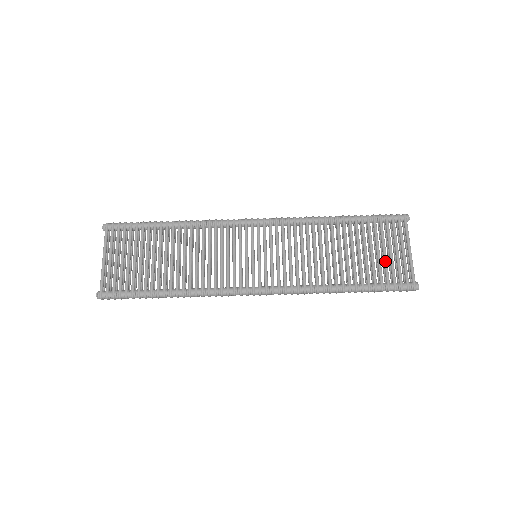
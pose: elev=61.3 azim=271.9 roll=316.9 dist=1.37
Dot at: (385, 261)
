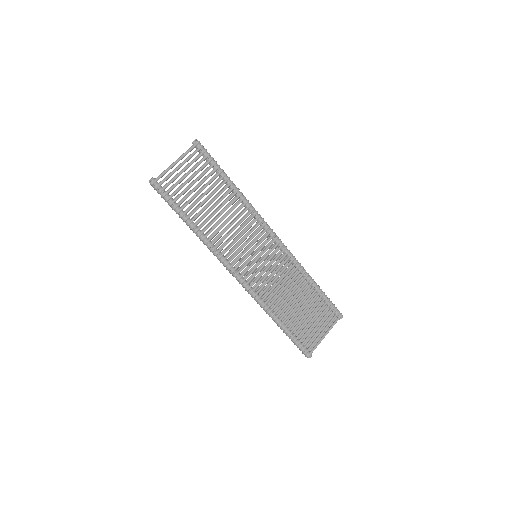
Dot at: (310, 329)
